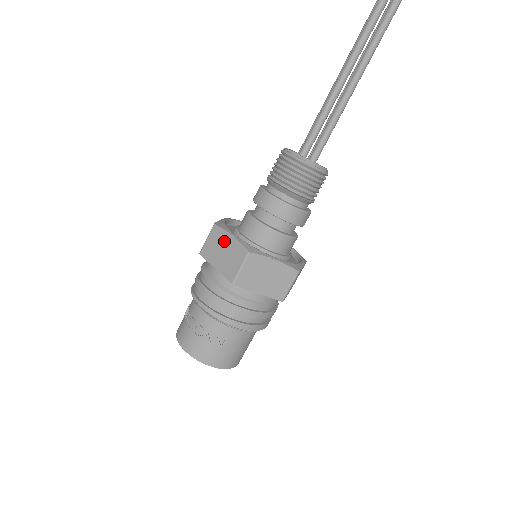
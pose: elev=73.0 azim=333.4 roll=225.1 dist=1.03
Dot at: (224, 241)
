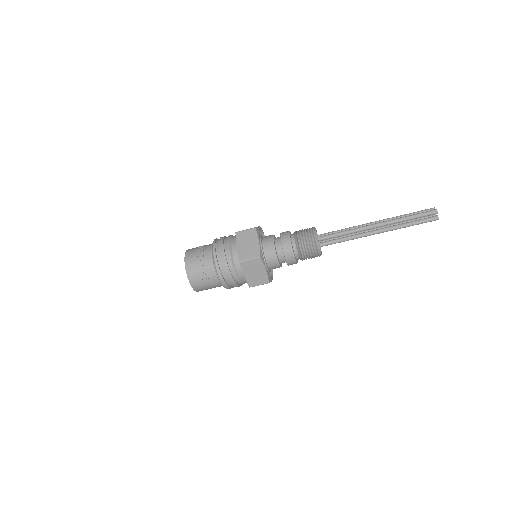
Dot at: (253, 240)
